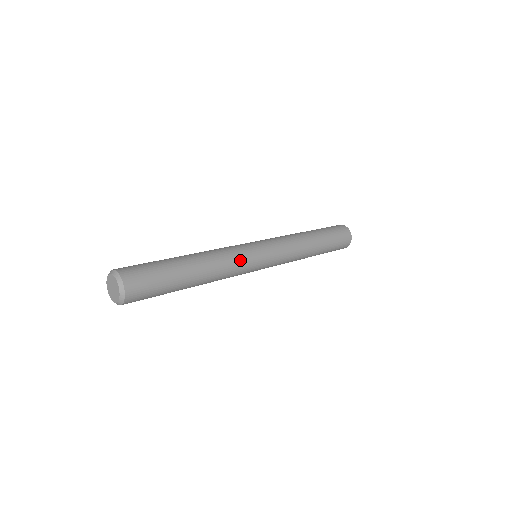
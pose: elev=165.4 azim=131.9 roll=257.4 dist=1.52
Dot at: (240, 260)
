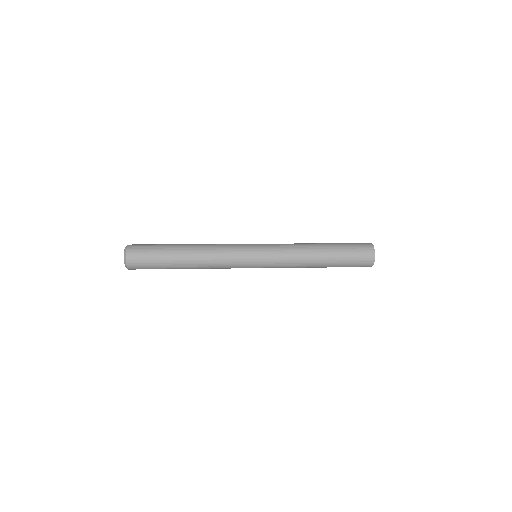
Dot at: (229, 245)
